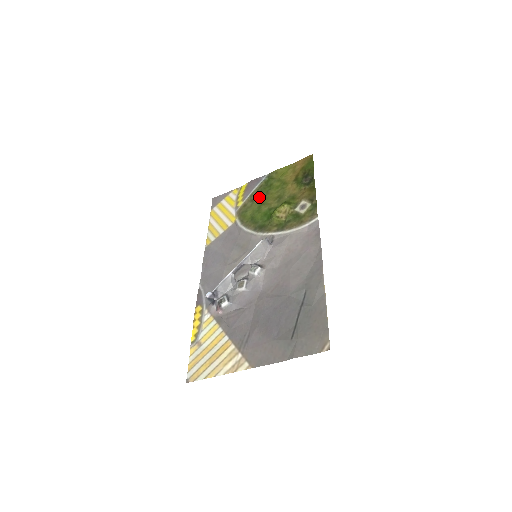
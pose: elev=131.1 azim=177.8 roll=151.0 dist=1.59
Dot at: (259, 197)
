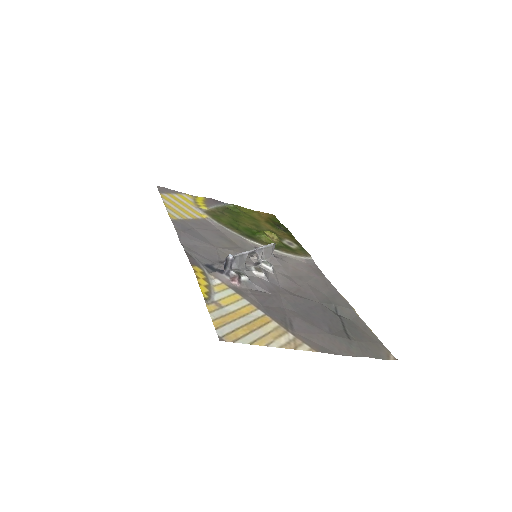
Dot at: (229, 214)
